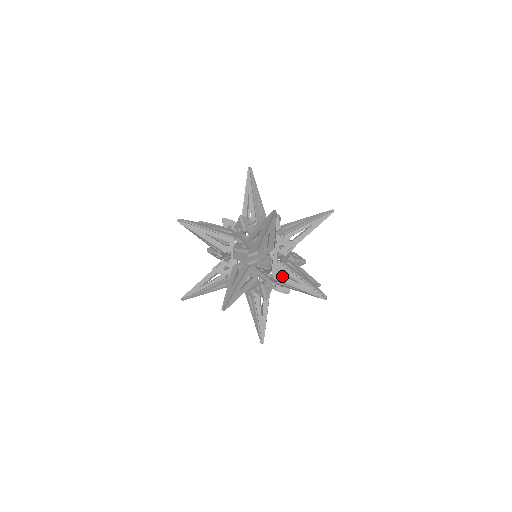
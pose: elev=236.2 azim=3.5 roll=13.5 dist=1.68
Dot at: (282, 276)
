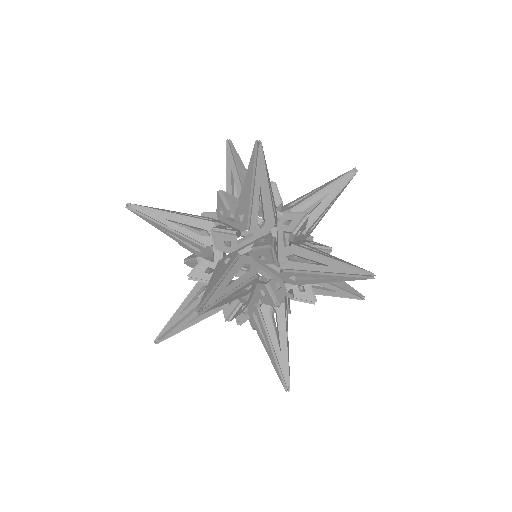
Dot at: (270, 318)
